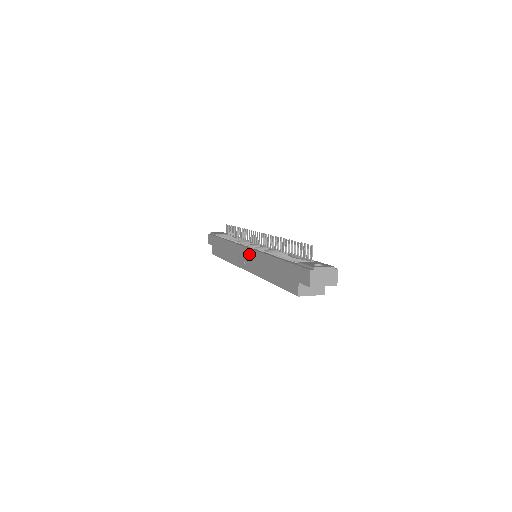
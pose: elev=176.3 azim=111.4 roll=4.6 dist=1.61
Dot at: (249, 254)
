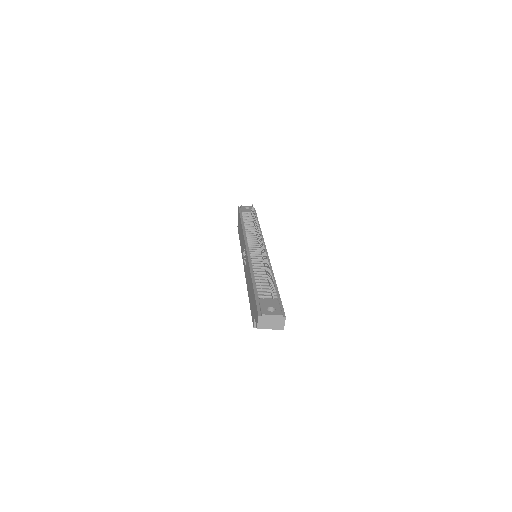
Dot at: (246, 257)
